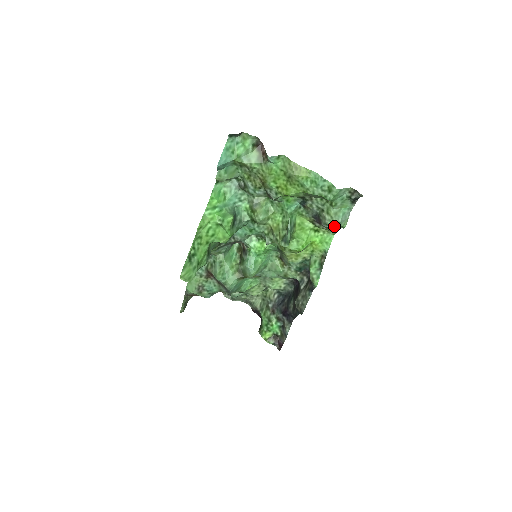
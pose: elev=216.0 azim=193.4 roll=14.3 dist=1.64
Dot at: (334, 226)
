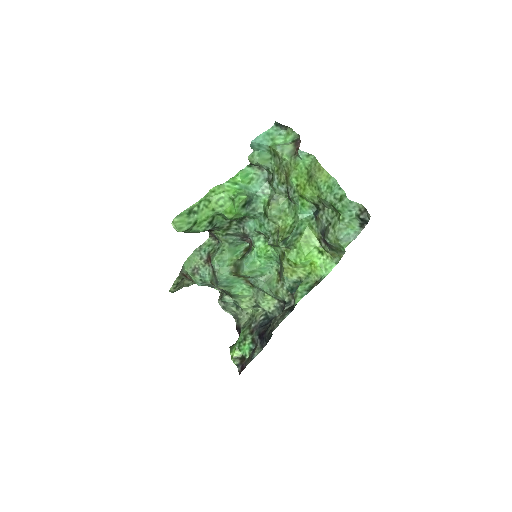
Dot at: (334, 242)
